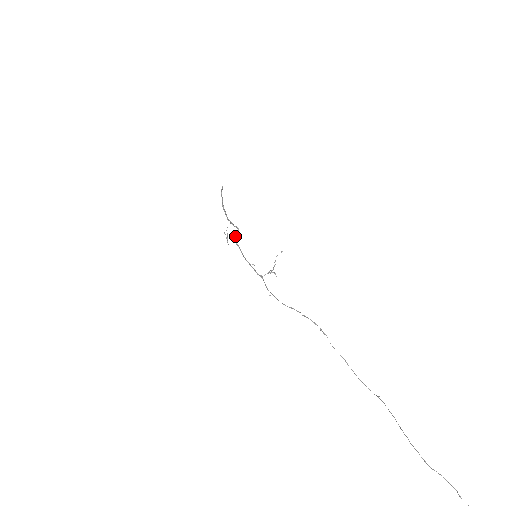
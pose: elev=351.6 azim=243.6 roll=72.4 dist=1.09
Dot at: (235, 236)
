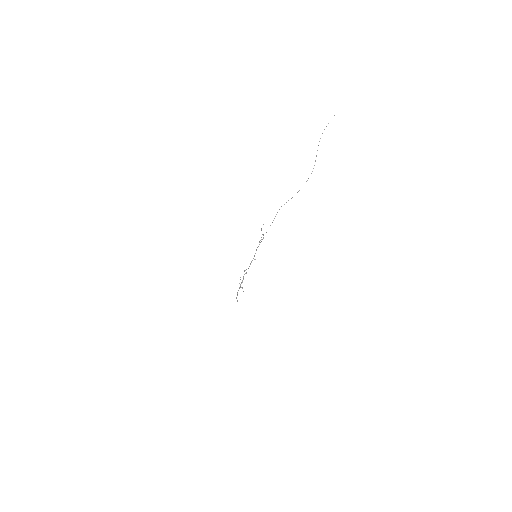
Dot at: (244, 271)
